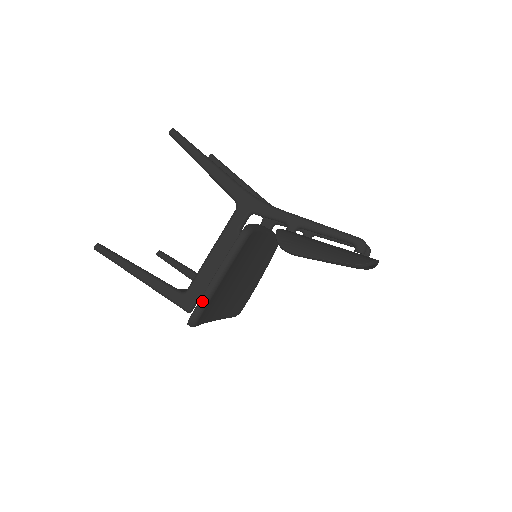
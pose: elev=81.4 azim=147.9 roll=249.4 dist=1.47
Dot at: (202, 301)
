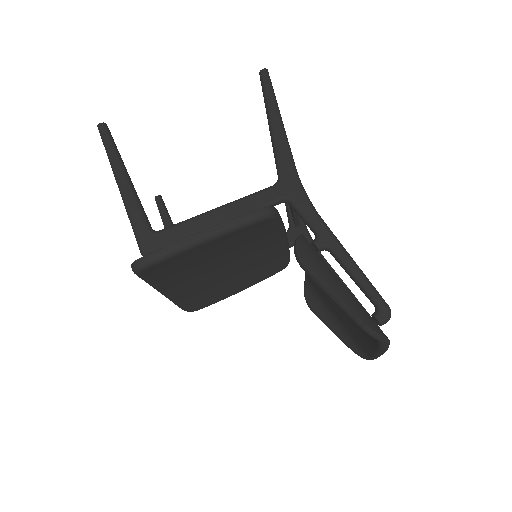
Dot at: (166, 249)
